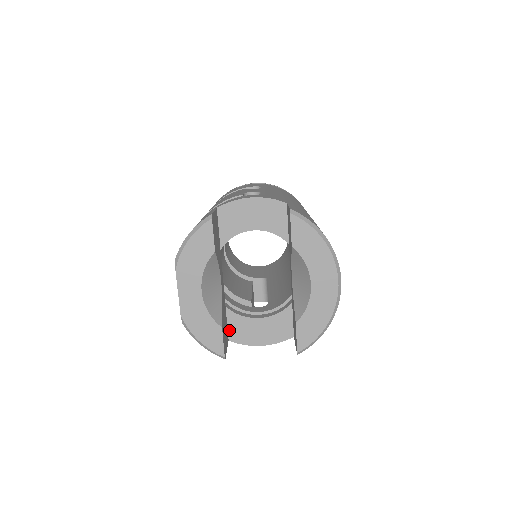
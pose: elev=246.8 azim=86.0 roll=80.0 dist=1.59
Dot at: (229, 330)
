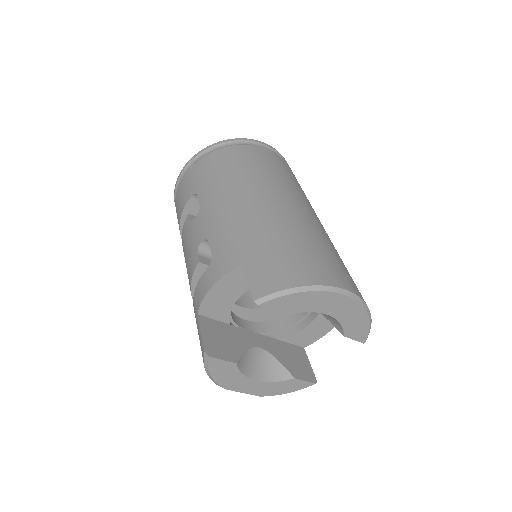
Dot at: (297, 345)
